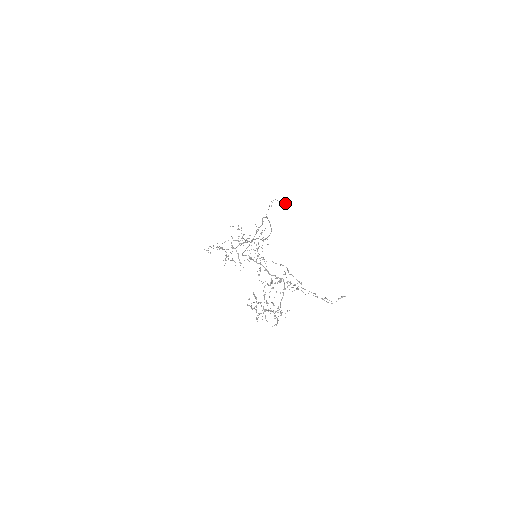
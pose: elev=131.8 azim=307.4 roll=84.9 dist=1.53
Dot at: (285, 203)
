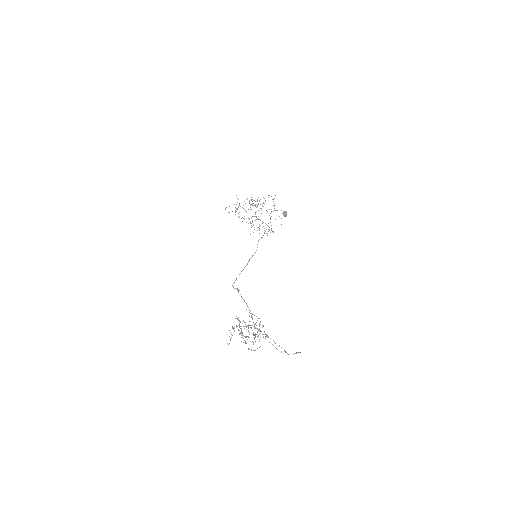
Dot at: (286, 215)
